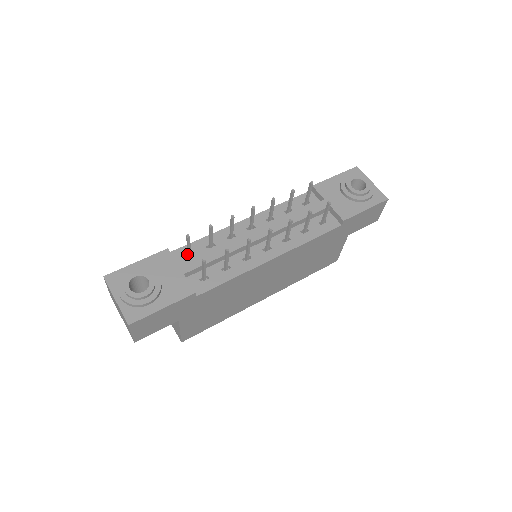
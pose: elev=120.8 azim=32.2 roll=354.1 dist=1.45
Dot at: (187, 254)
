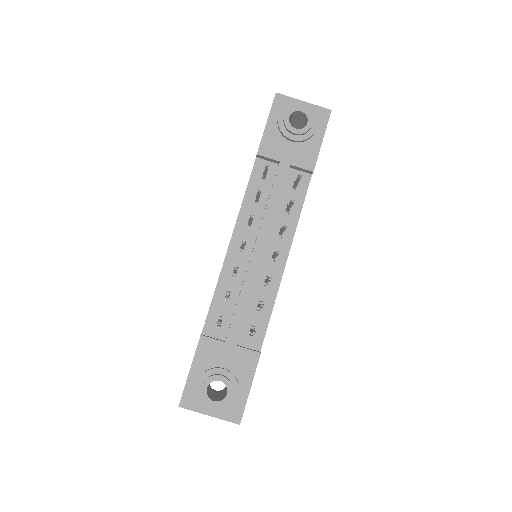
Dot at: occluded
